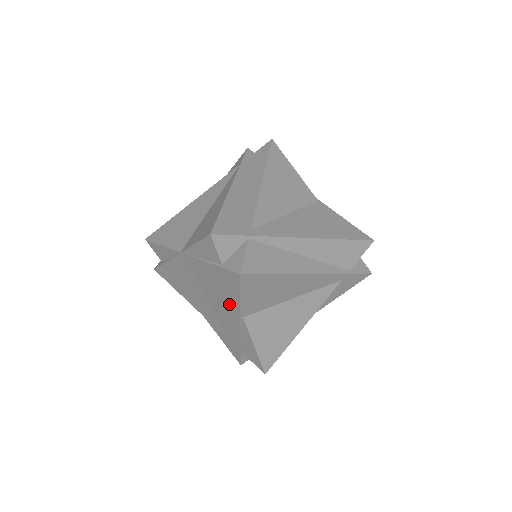
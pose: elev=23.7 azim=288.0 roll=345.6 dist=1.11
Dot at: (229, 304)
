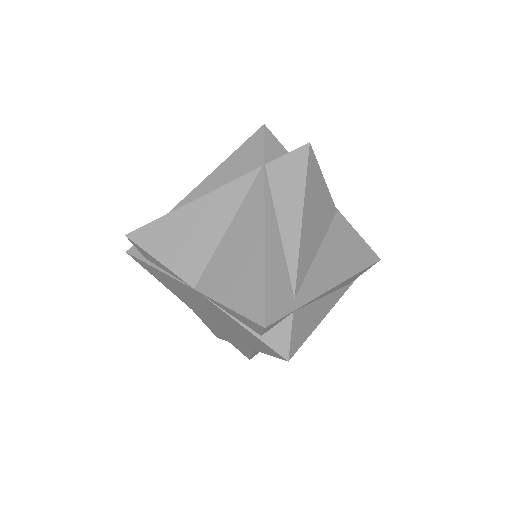
Dot at: (245, 340)
